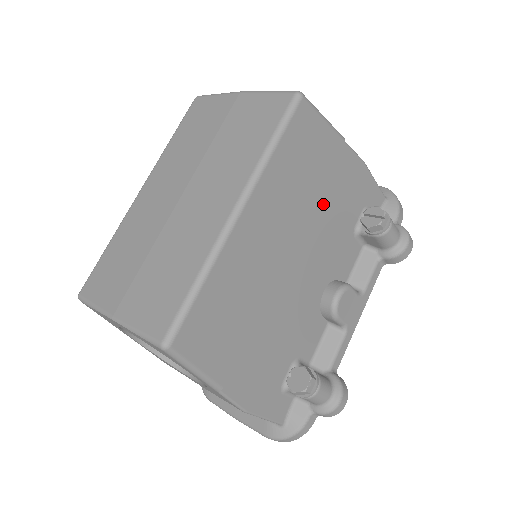
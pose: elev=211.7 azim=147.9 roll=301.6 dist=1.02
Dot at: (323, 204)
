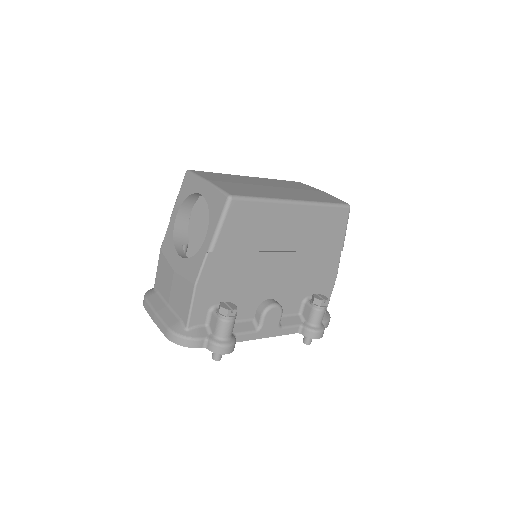
Dot at: (311, 260)
